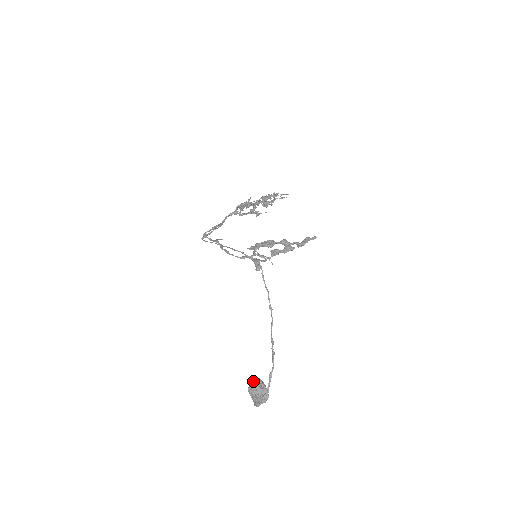
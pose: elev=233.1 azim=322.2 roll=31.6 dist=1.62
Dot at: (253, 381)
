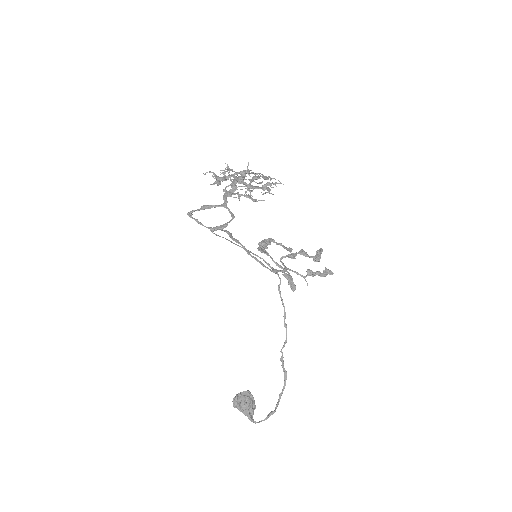
Dot at: (242, 394)
